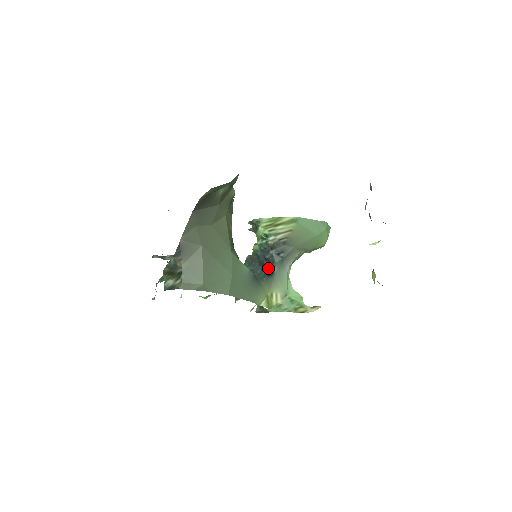
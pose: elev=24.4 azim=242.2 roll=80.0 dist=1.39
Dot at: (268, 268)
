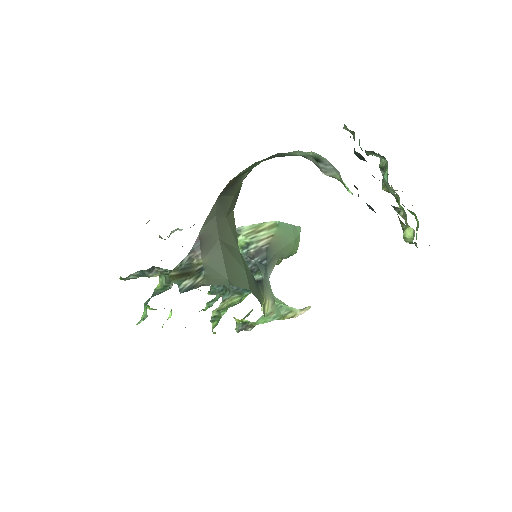
Dot at: occluded
